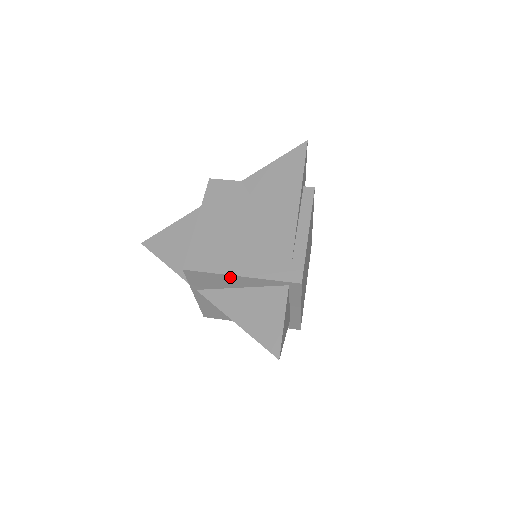
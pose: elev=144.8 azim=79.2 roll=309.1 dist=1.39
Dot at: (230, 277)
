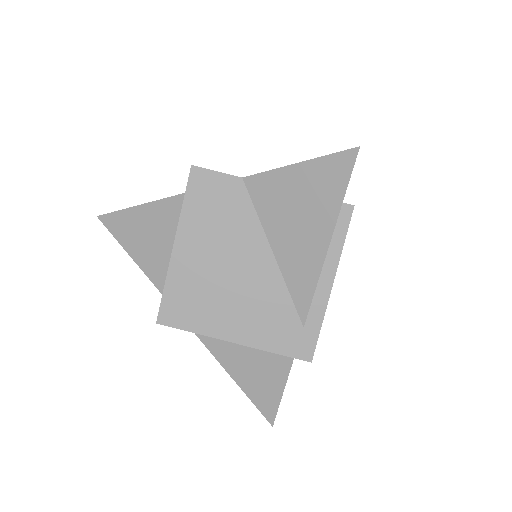
Dot at: (219, 337)
